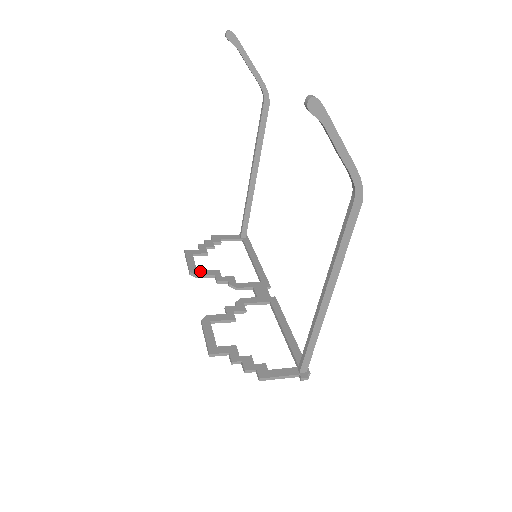
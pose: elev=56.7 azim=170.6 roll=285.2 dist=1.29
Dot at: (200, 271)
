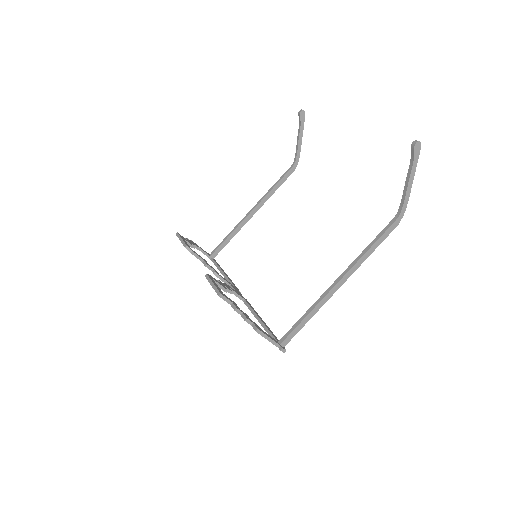
Dot at: occluded
